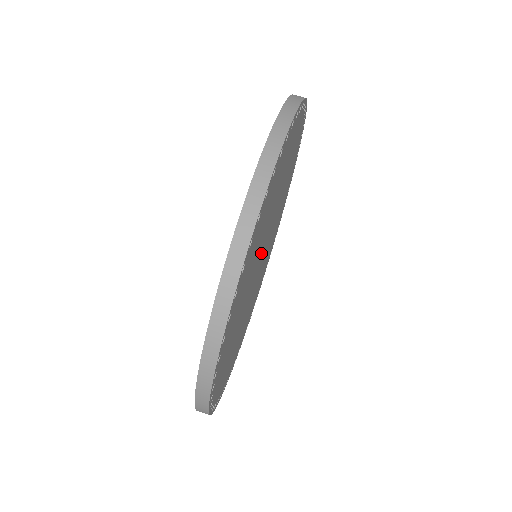
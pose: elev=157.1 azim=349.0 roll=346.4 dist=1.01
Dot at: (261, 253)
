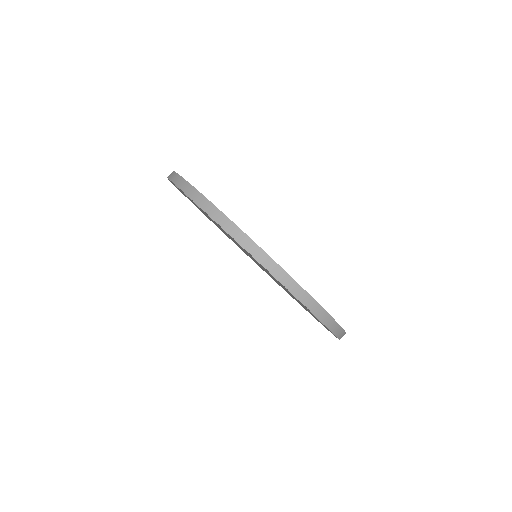
Dot at: occluded
